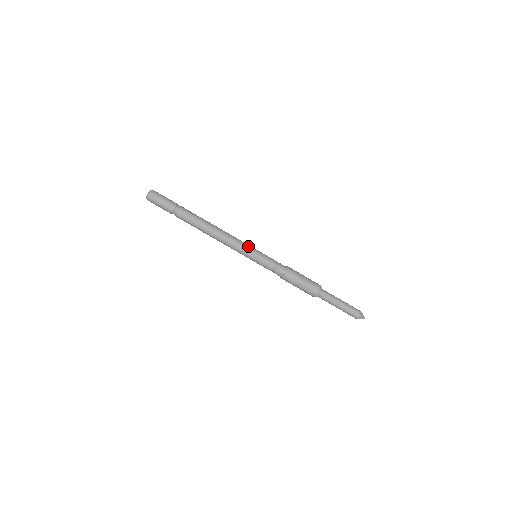
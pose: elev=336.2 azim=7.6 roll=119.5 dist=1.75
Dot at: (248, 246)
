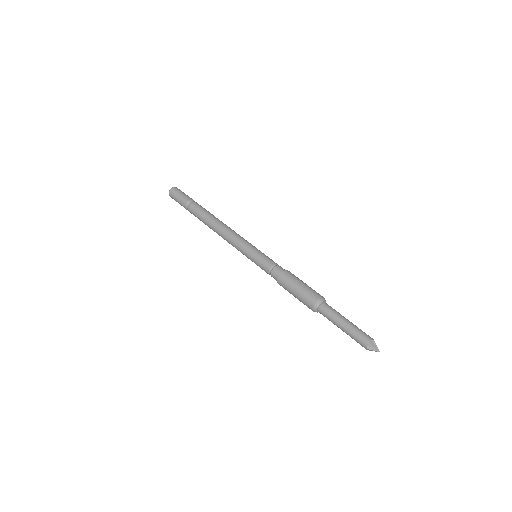
Dot at: (243, 247)
